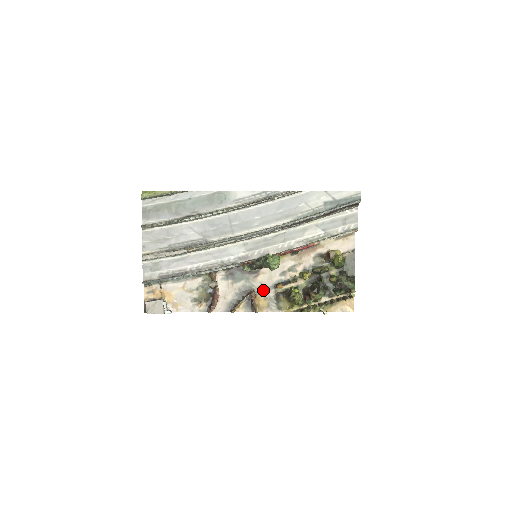
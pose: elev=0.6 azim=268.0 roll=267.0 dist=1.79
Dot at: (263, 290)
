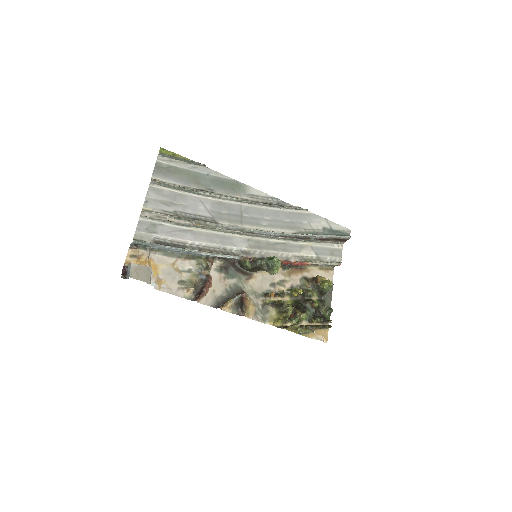
Dot at: (253, 295)
